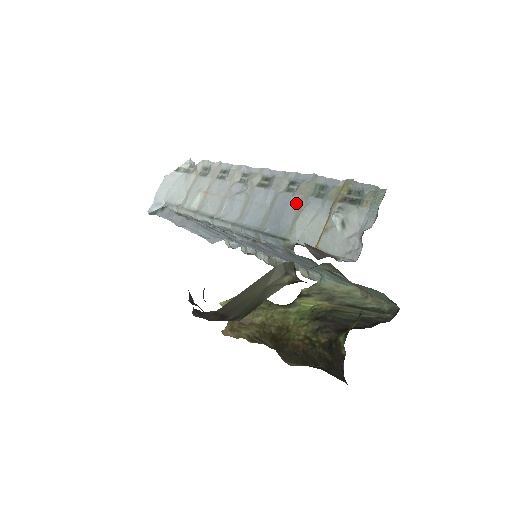
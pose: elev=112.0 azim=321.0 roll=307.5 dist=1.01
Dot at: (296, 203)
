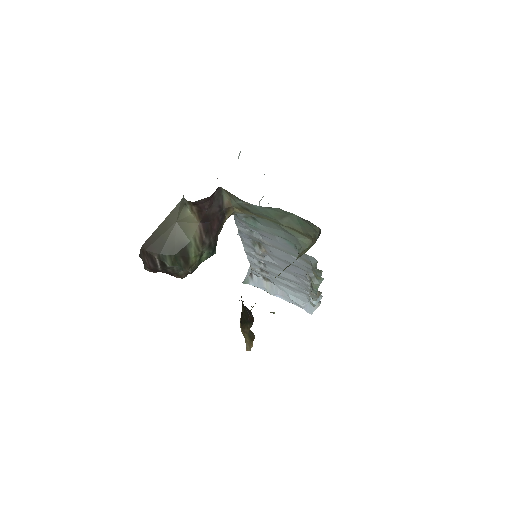
Dot at: occluded
